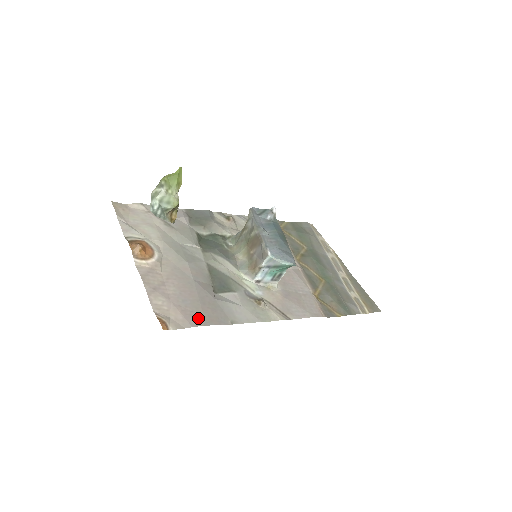
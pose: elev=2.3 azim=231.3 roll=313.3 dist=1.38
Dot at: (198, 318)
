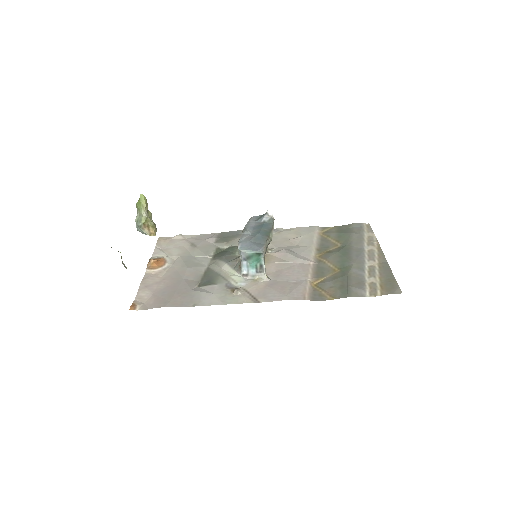
Dot at: (164, 303)
